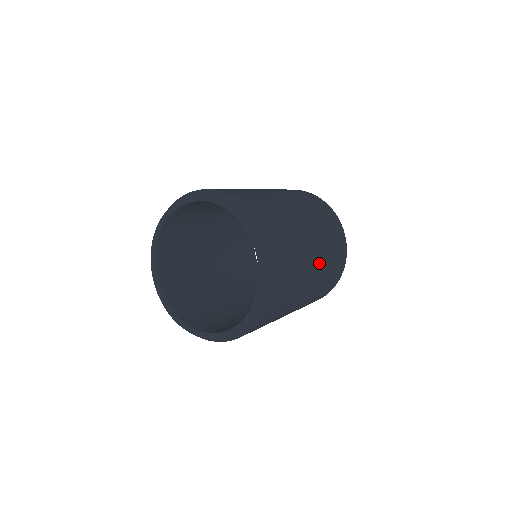
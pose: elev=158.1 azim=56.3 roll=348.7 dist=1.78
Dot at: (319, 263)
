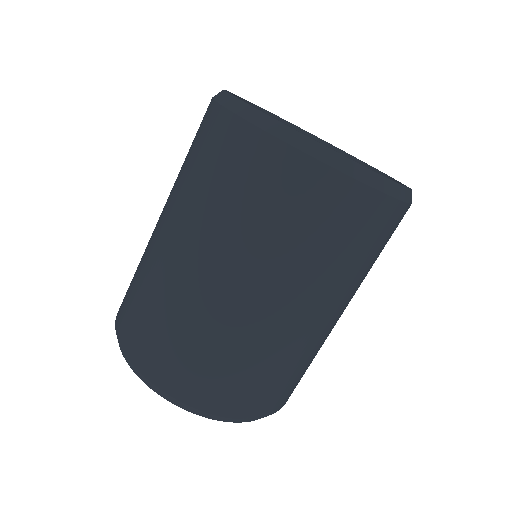
Dot at: (343, 306)
